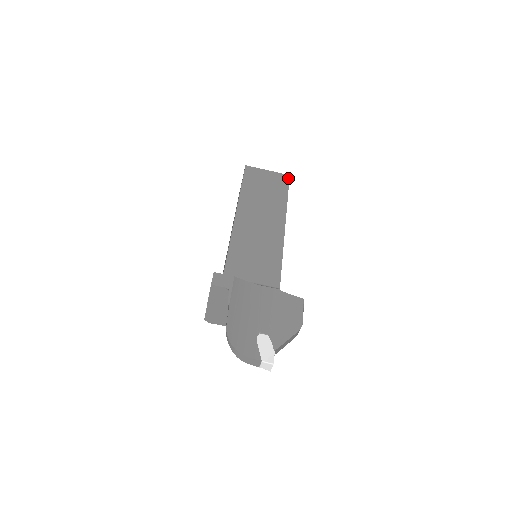
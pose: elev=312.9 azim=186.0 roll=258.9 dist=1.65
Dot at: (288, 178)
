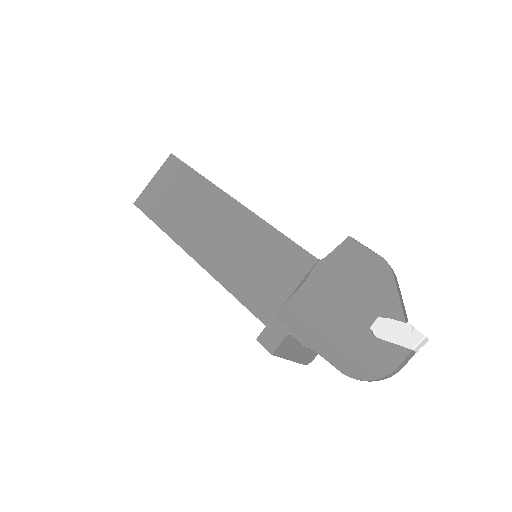
Dot at: (174, 158)
